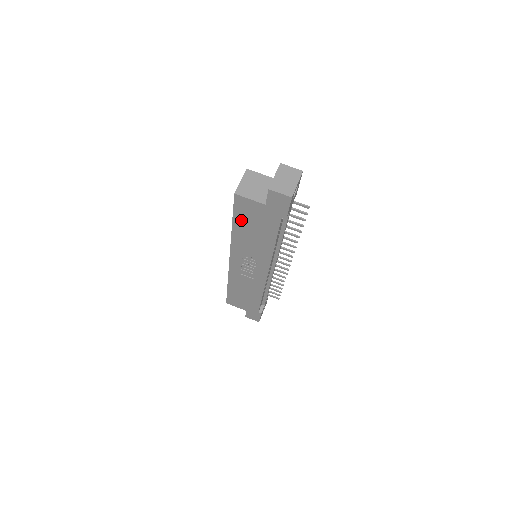
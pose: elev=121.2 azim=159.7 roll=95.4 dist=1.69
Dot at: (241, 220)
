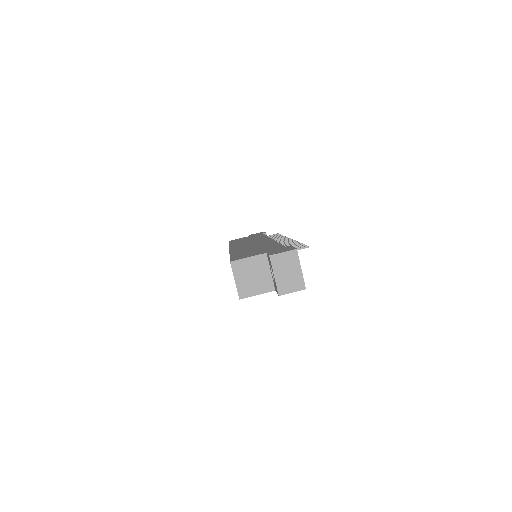
Dot at: occluded
